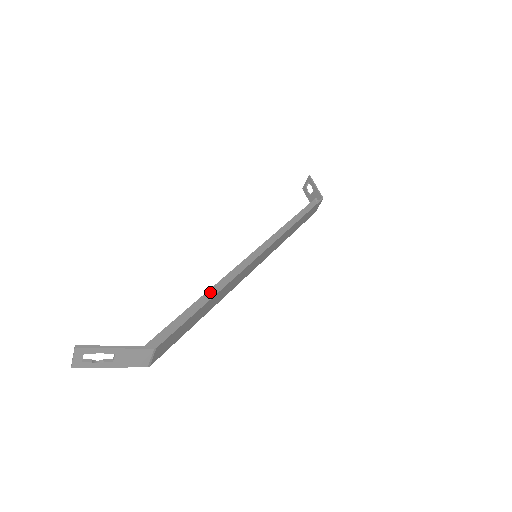
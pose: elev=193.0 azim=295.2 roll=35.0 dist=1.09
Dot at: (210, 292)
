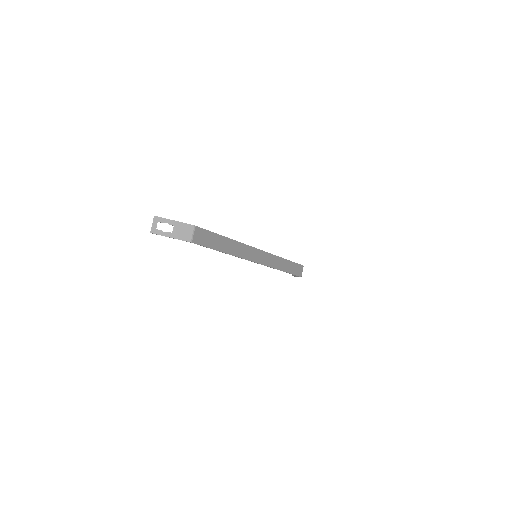
Dot at: occluded
